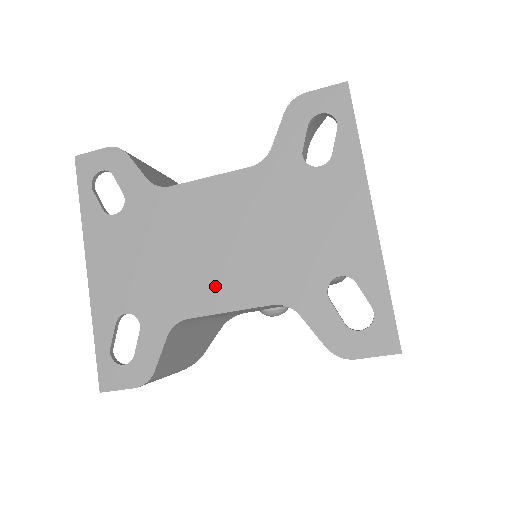
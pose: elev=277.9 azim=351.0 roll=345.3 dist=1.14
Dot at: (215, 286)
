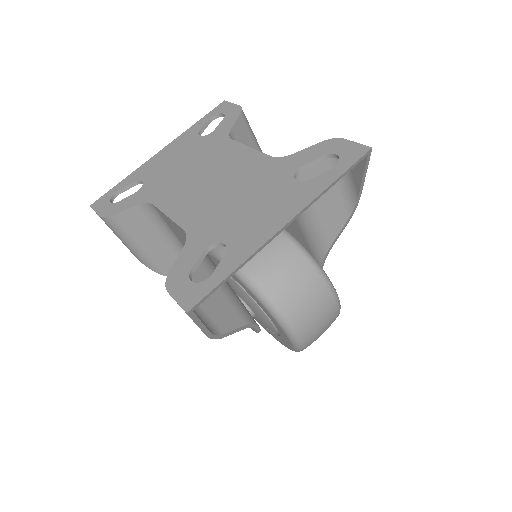
Dot at: (181, 199)
